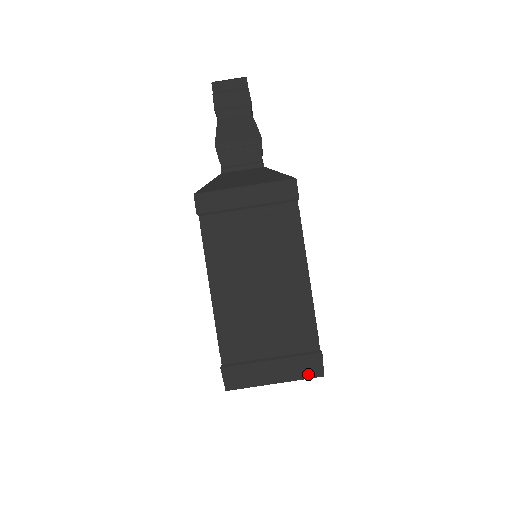
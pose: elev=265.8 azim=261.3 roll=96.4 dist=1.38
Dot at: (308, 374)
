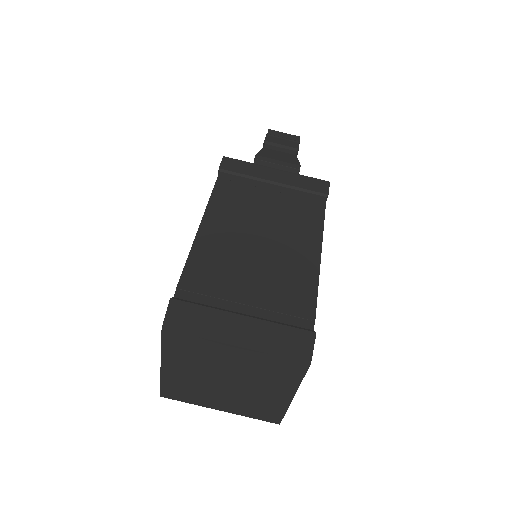
Dot at: (288, 352)
